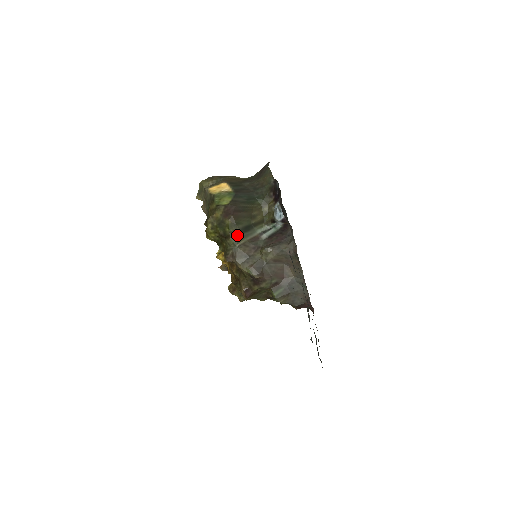
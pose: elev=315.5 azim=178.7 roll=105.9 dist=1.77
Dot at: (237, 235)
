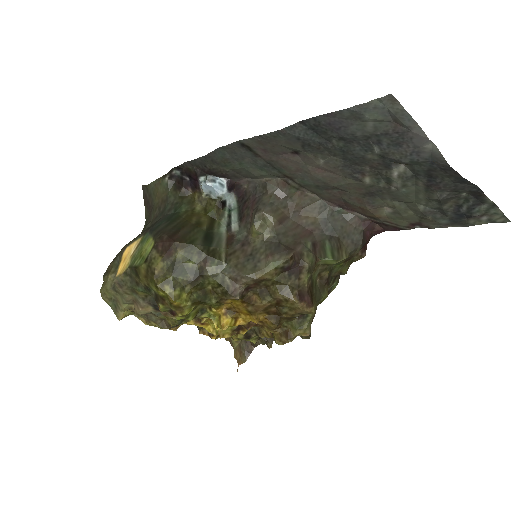
Dot at: (208, 254)
